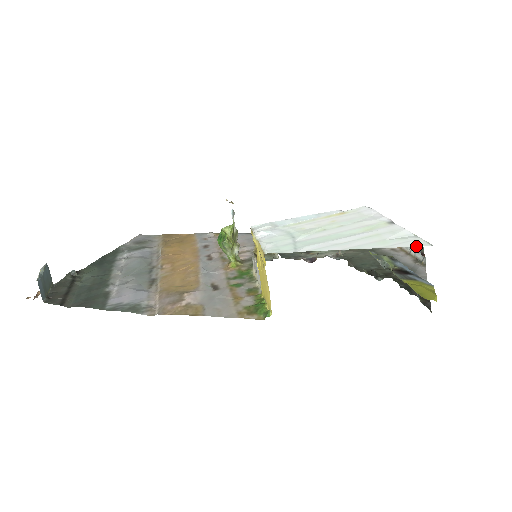
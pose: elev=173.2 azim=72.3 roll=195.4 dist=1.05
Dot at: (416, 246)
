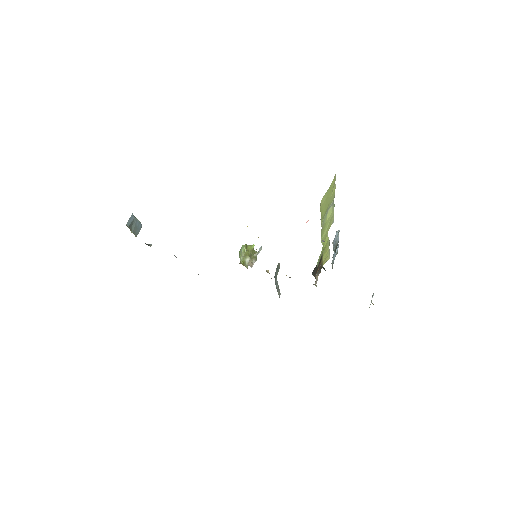
Dot at: occluded
